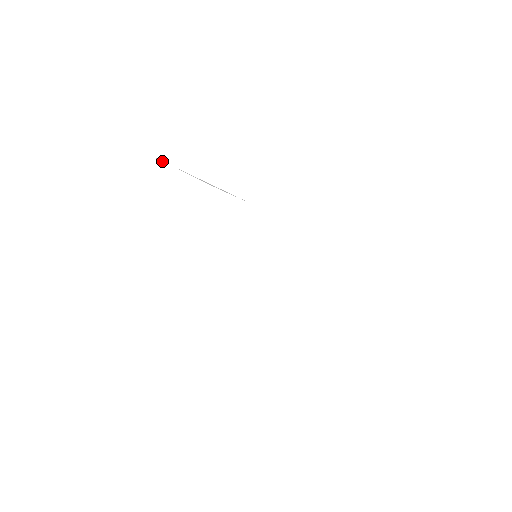
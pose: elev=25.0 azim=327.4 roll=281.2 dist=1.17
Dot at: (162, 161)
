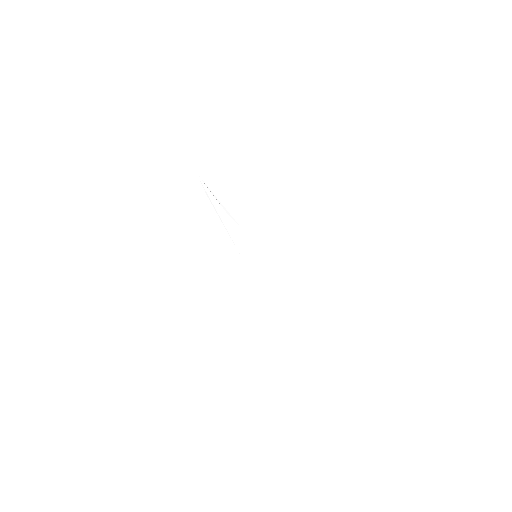
Dot at: occluded
